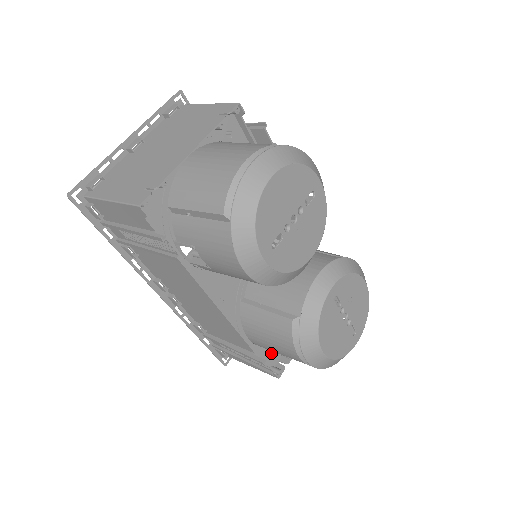
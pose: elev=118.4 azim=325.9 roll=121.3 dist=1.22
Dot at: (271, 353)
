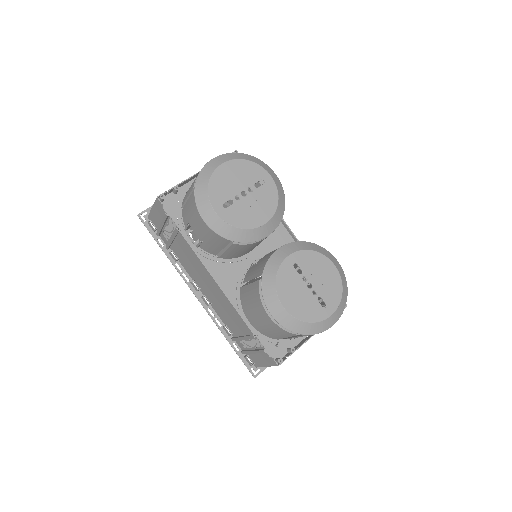
Dot at: (275, 345)
